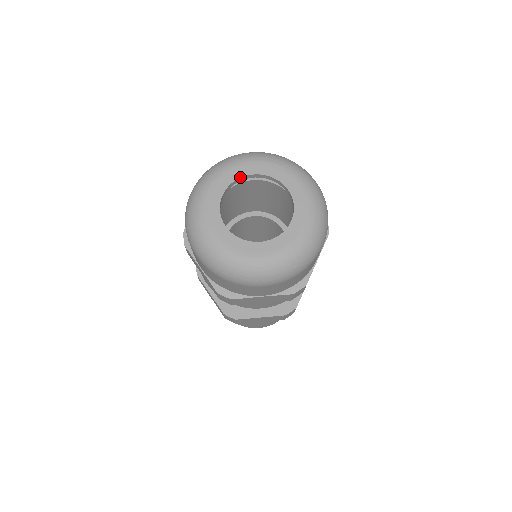
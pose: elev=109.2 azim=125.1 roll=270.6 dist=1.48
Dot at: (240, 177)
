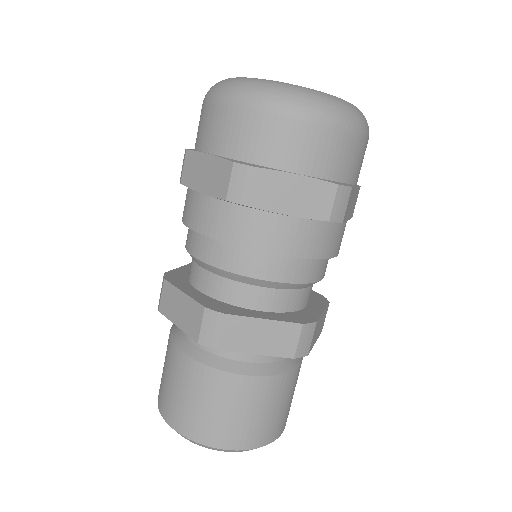
Dot at: occluded
